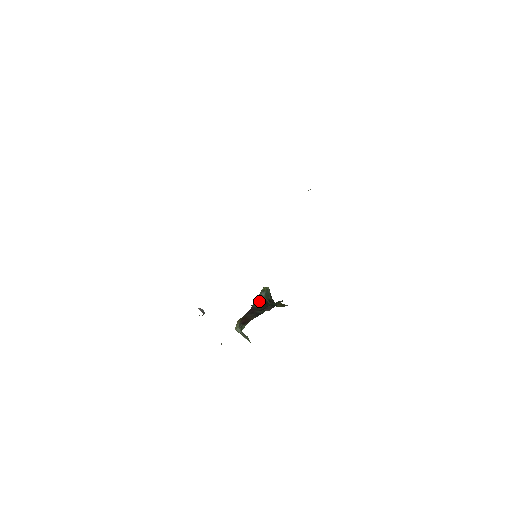
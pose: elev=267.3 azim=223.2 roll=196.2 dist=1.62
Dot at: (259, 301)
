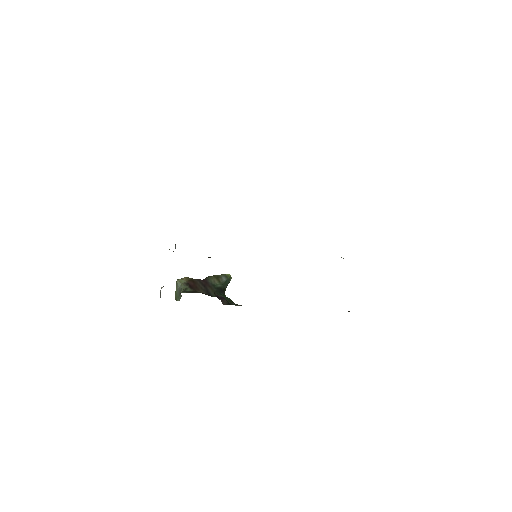
Dot at: (217, 281)
